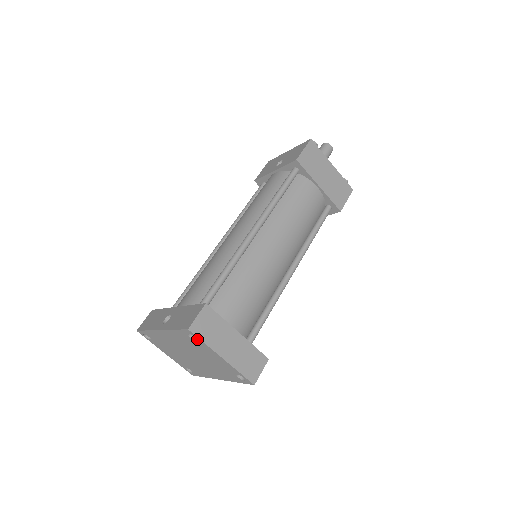
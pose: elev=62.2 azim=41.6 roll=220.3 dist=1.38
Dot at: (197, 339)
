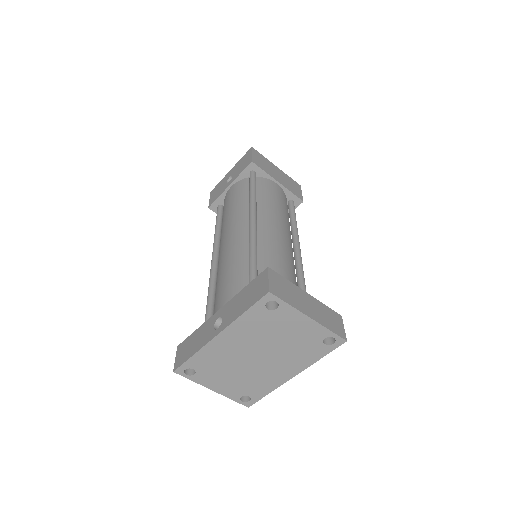
Dot at: (278, 304)
